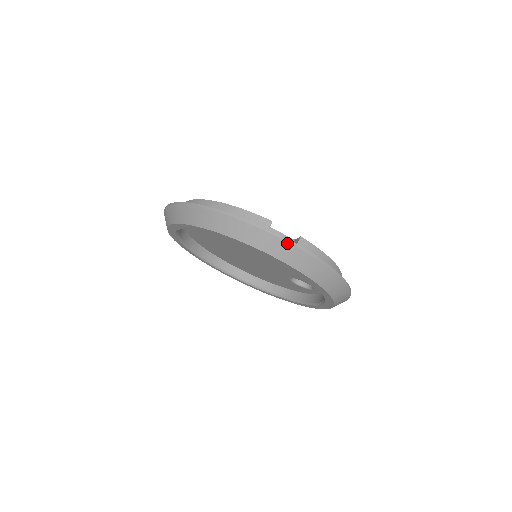
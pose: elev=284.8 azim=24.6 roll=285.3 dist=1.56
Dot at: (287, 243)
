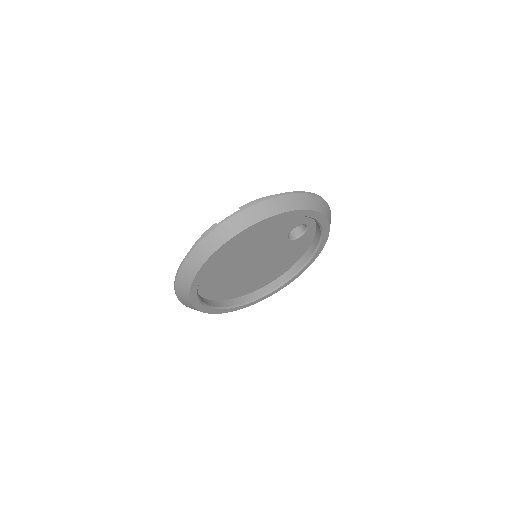
Dot at: (232, 218)
